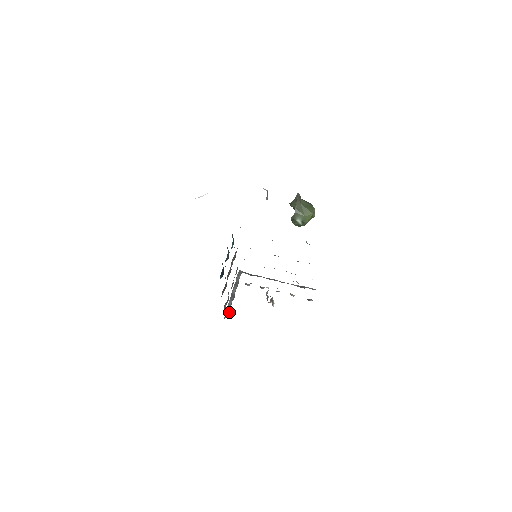
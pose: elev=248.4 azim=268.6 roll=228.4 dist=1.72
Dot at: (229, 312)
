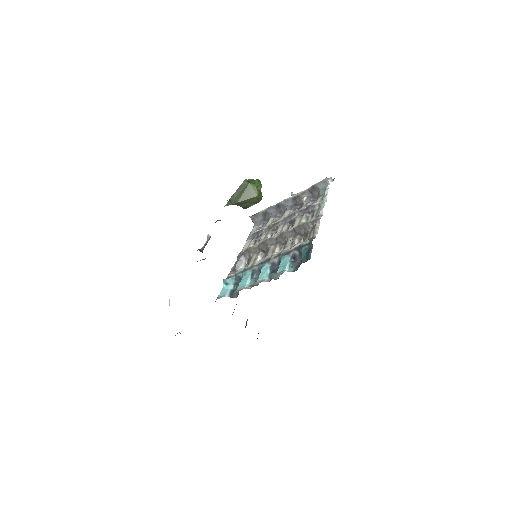
Dot at: occluded
